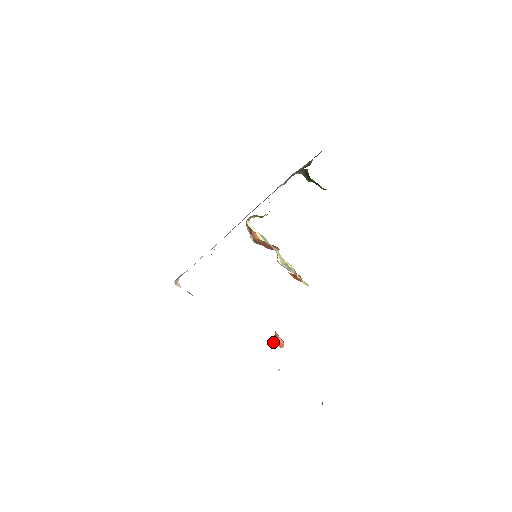
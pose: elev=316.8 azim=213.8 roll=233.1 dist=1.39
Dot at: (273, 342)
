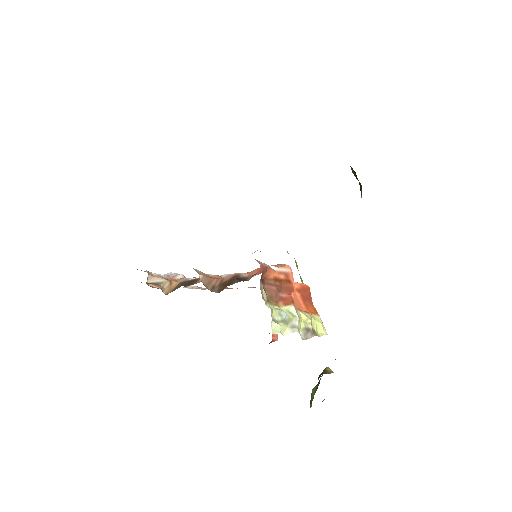
Dot at: occluded
